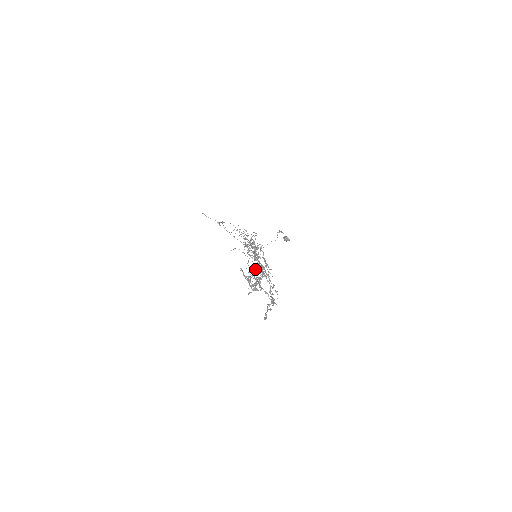
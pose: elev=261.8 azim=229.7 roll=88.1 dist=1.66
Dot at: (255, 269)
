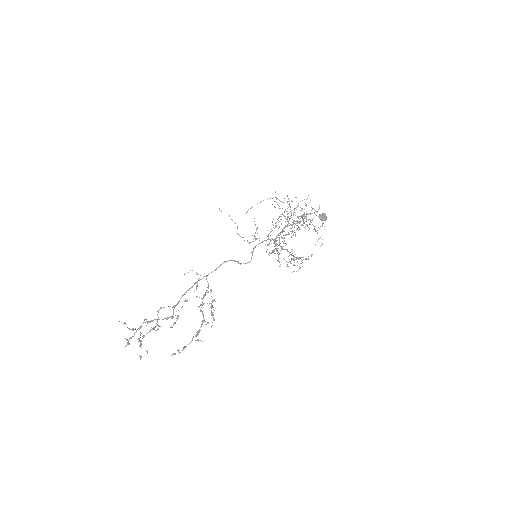
Dot at: (186, 300)
